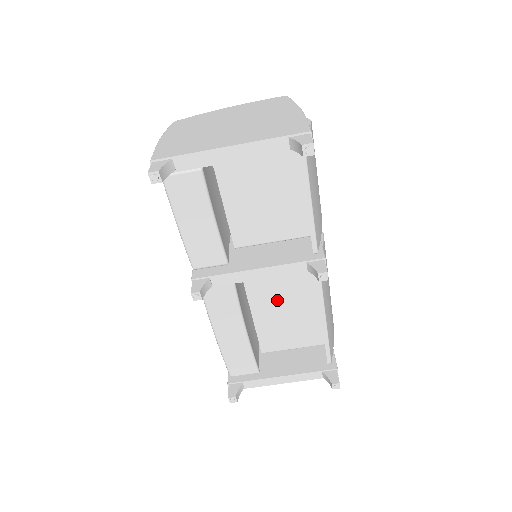
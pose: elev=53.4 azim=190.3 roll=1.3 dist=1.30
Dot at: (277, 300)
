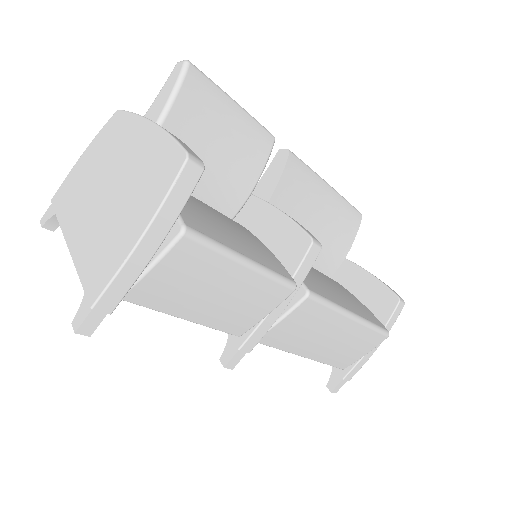
Dot at: occluded
